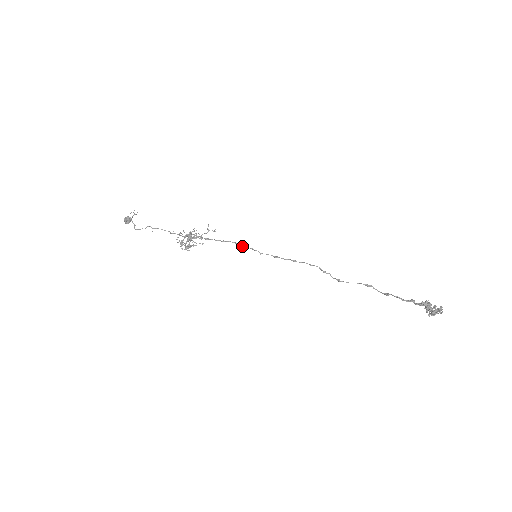
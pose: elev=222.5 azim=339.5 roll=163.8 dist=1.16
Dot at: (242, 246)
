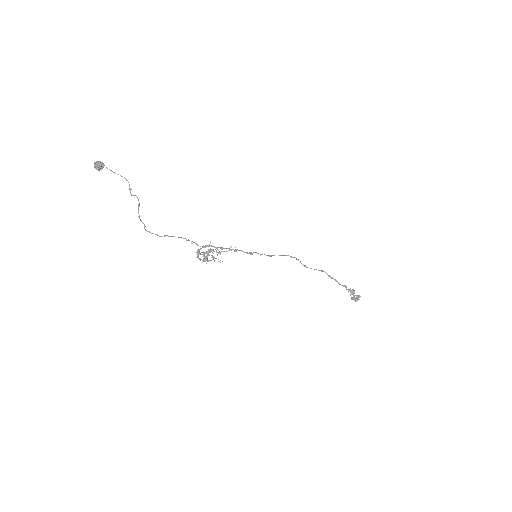
Dot at: (250, 254)
